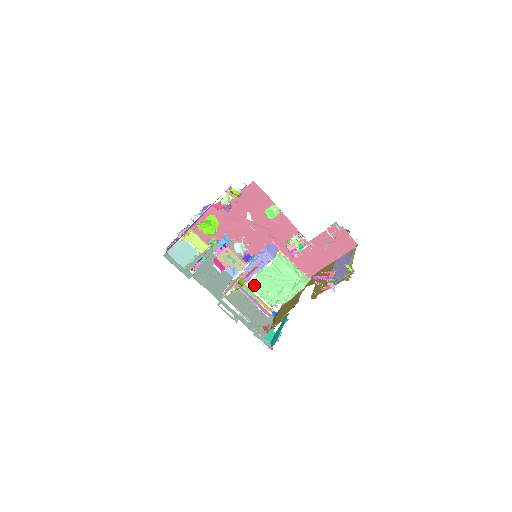
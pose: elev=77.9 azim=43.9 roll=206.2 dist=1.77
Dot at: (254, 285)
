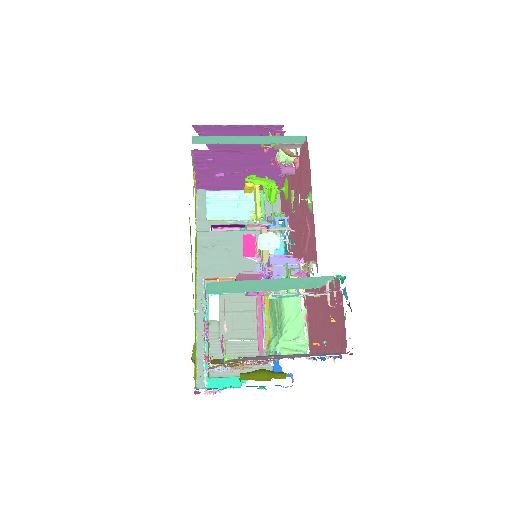
Dot at: (270, 306)
